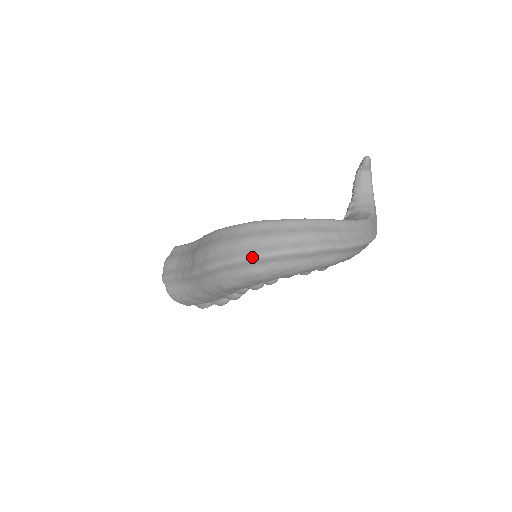
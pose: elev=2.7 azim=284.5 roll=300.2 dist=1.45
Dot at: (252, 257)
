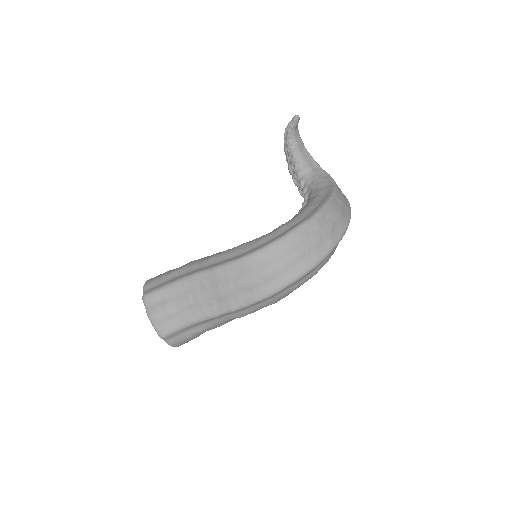
Dot at: (317, 264)
